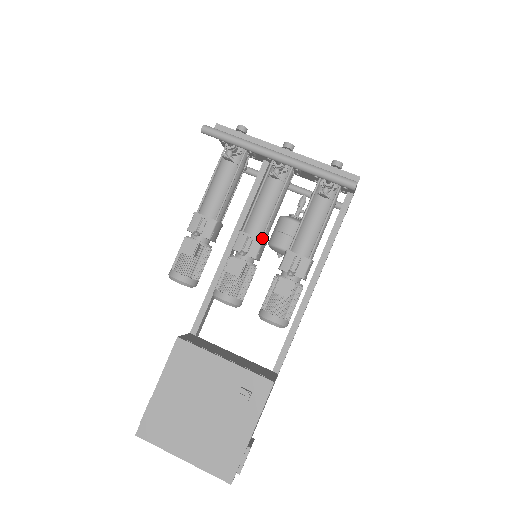
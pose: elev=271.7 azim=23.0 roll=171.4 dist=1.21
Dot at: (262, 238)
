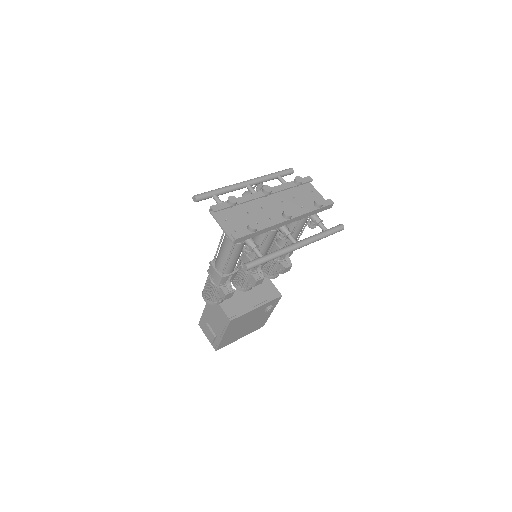
Dot at: occluded
